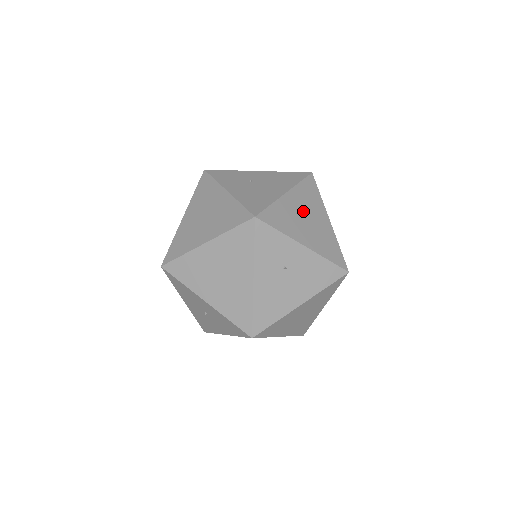
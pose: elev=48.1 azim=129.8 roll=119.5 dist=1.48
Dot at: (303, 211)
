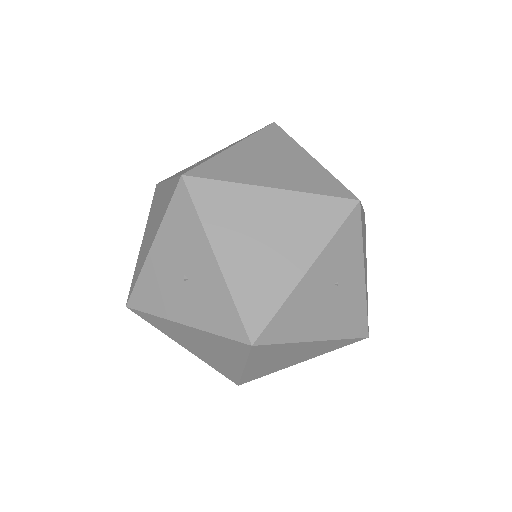
Dot at: occluded
